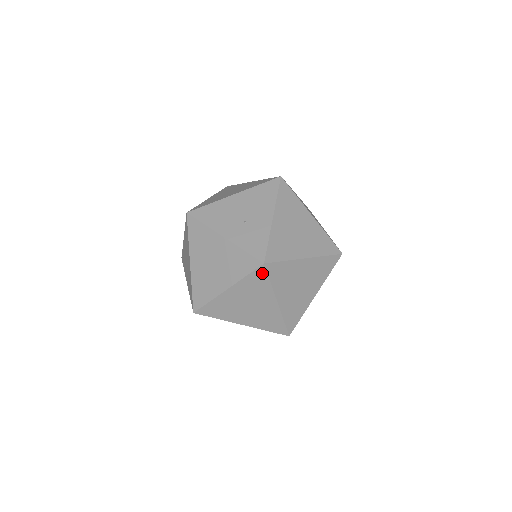
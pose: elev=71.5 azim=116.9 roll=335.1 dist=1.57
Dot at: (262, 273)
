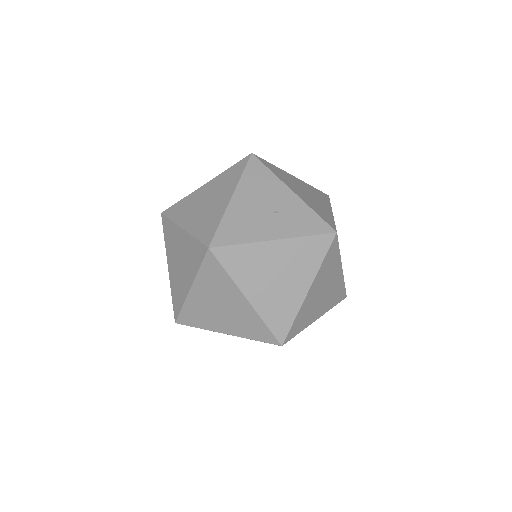
Dot at: (335, 245)
